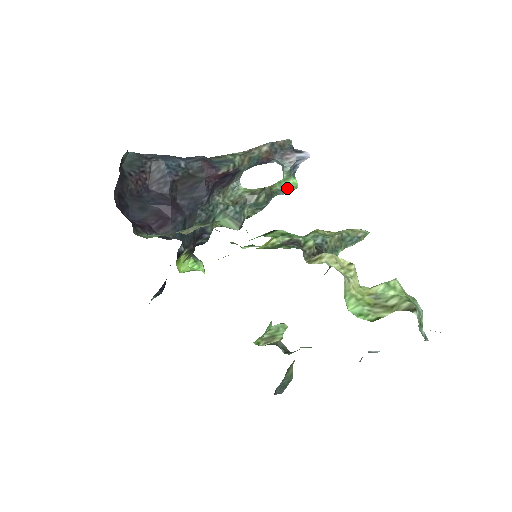
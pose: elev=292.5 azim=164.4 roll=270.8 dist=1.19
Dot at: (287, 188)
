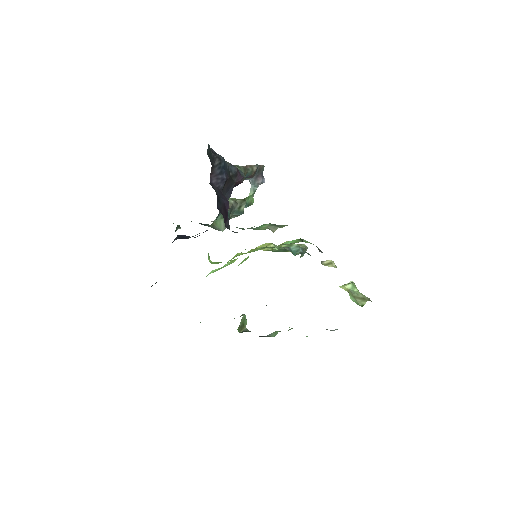
Dot at: (250, 203)
